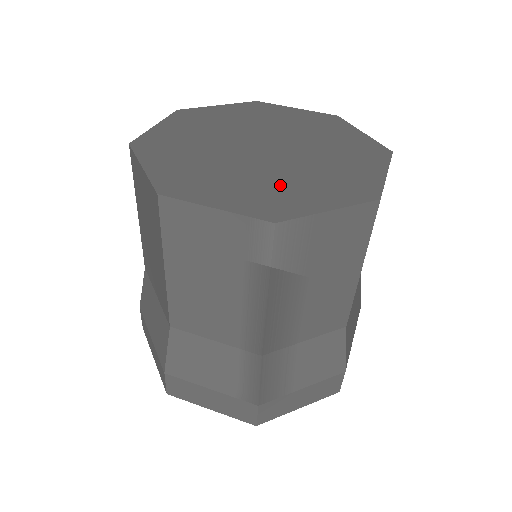
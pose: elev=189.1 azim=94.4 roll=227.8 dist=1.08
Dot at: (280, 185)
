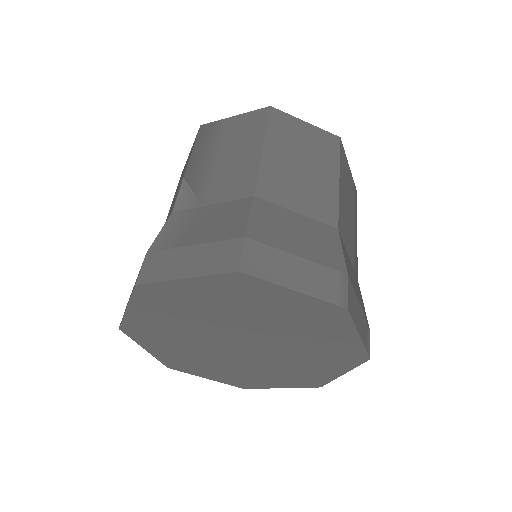
Dot at: occluded
